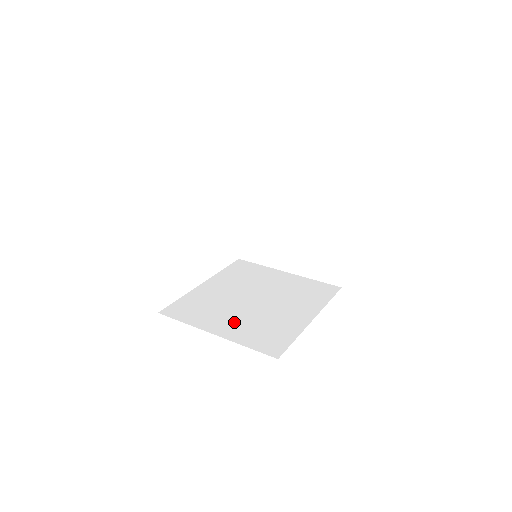
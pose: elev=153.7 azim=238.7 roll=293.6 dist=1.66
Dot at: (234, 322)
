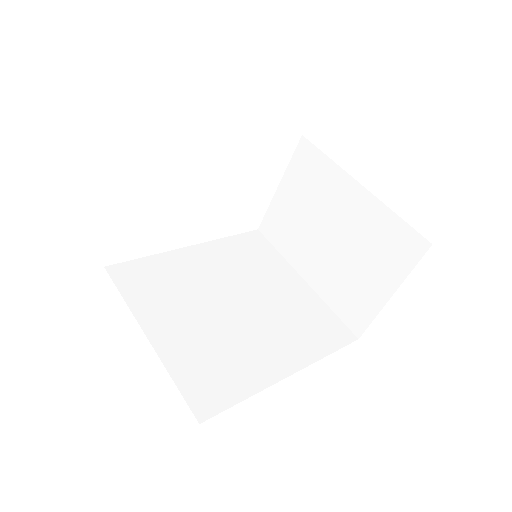
Dot at: (185, 329)
